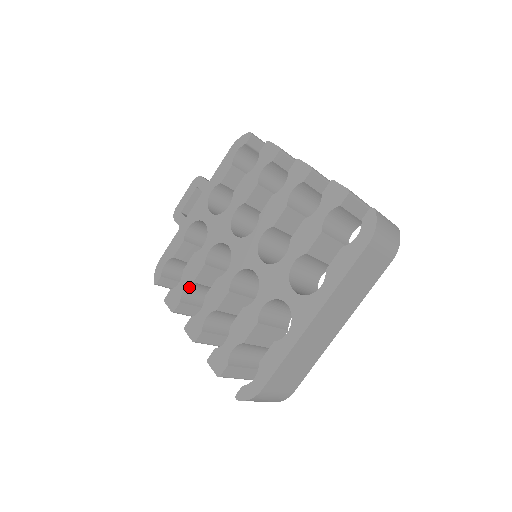
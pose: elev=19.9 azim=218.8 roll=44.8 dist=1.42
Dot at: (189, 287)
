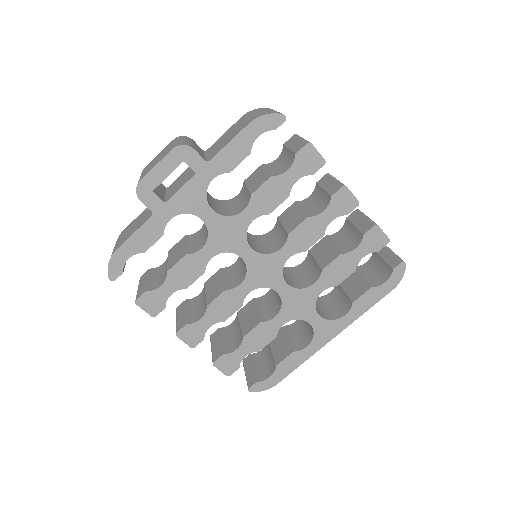
Dot at: (175, 289)
